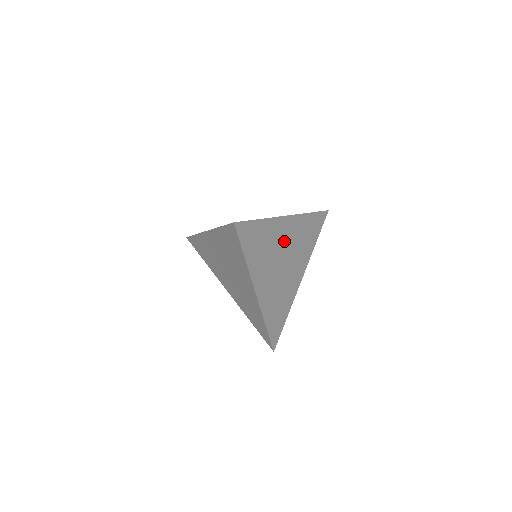
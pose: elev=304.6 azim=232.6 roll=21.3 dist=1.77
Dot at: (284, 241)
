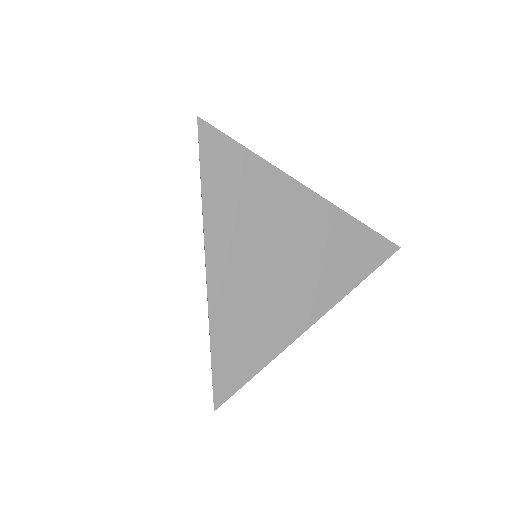
Dot at: (293, 226)
